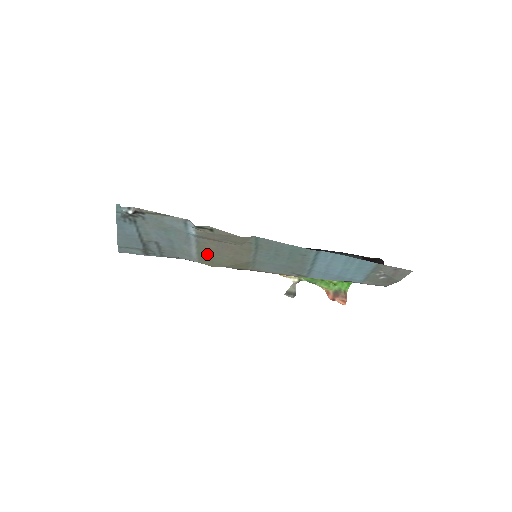
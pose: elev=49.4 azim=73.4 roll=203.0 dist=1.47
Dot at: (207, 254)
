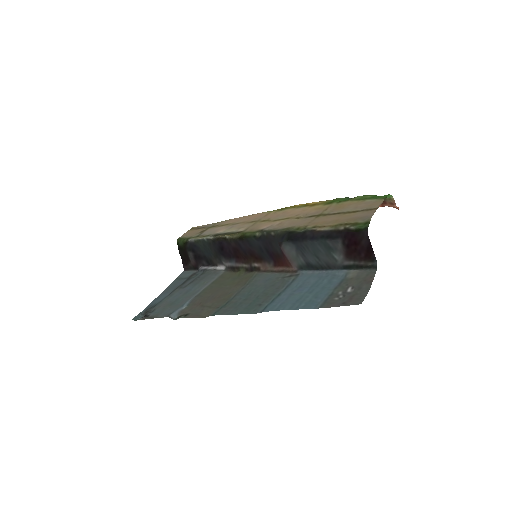
Dot at: (216, 285)
